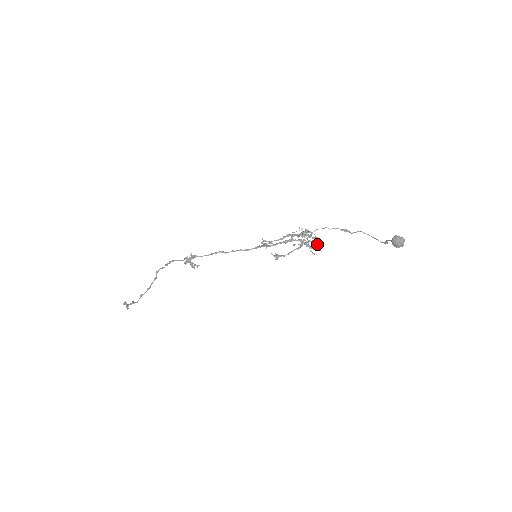
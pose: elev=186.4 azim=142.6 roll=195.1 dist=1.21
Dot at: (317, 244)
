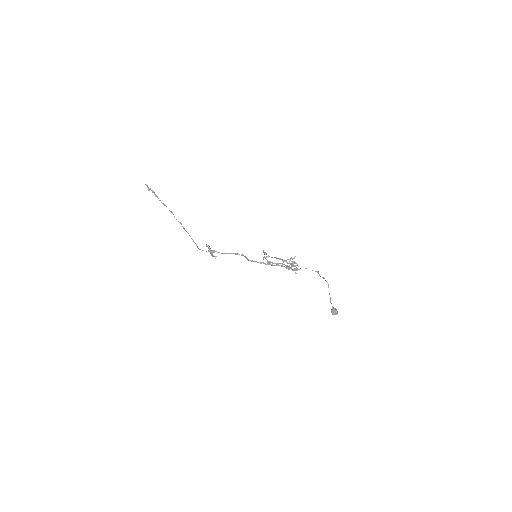
Dot at: occluded
